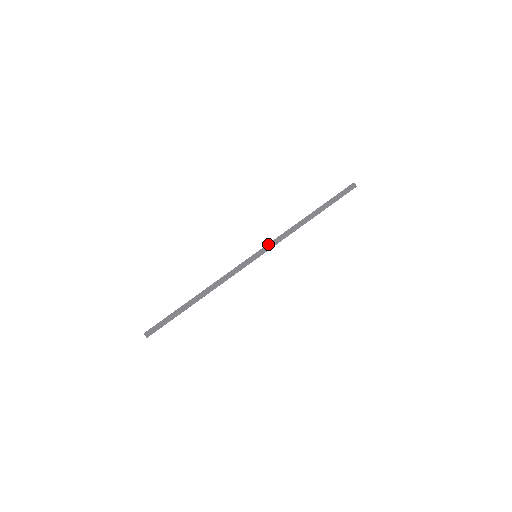
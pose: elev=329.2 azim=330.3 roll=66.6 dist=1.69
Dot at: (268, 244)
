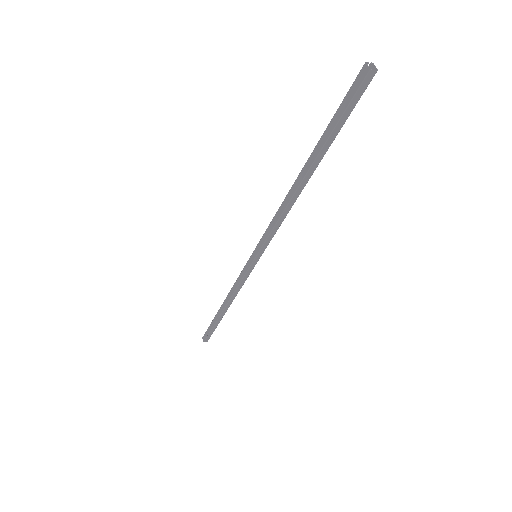
Dot at: (261, 238)
